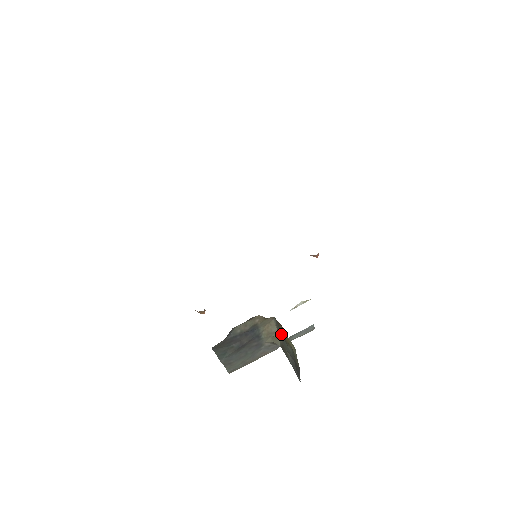
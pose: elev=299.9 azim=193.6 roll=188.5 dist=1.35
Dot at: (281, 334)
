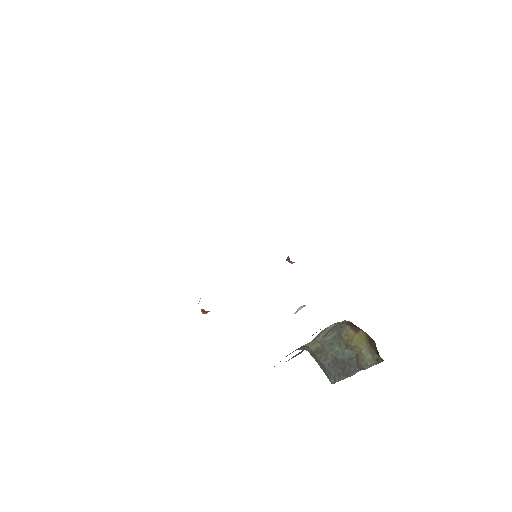
Dot at: (334, 338)
